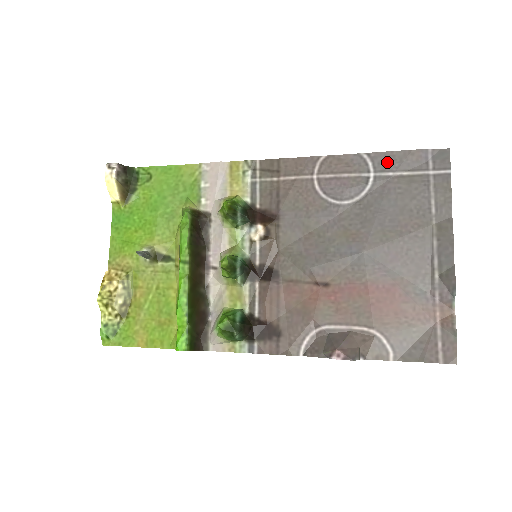
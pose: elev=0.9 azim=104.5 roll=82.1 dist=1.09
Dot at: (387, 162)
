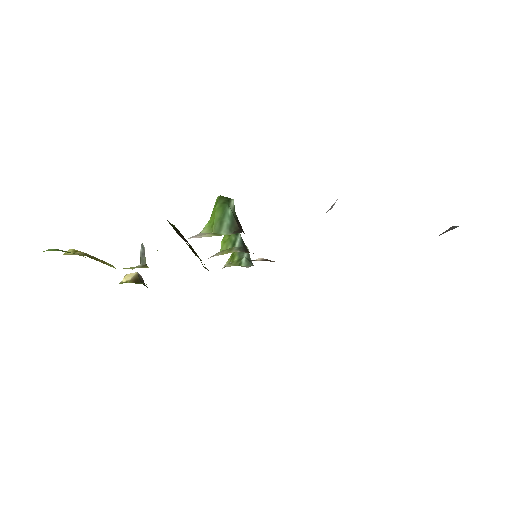
Dot at: occluded
